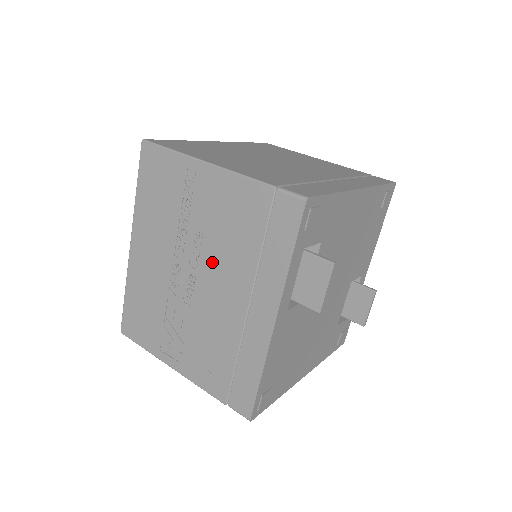
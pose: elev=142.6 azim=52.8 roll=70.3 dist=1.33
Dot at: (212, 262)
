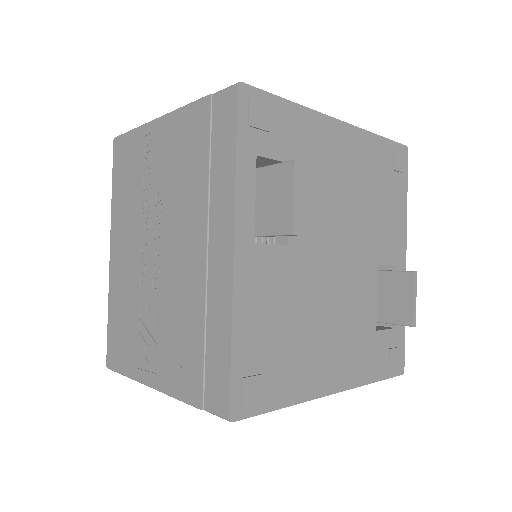
Dot at: (171, 220)
